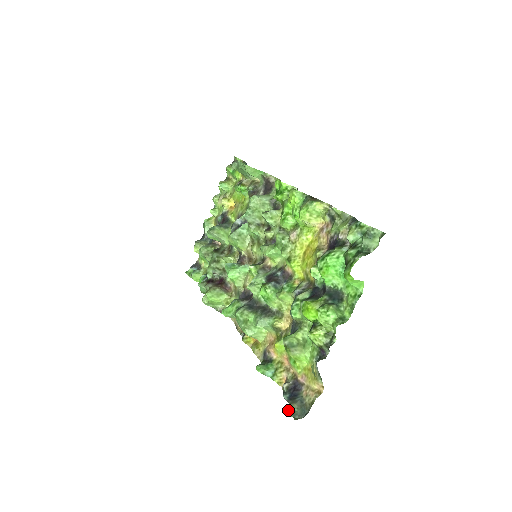
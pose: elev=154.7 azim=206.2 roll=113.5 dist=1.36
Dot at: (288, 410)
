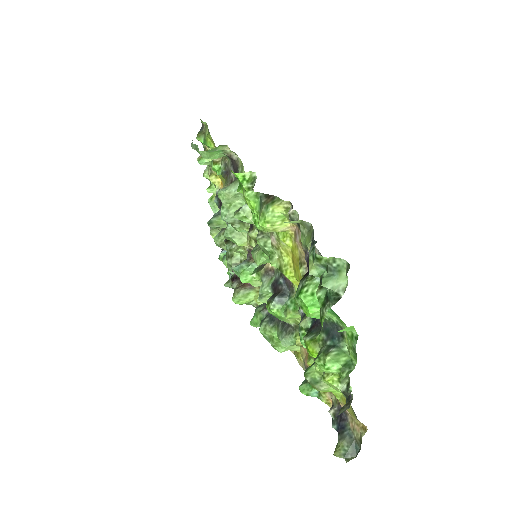
Dot at: (337, 451)
